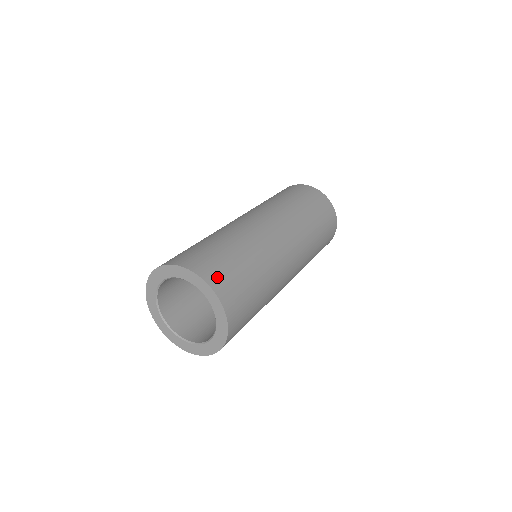
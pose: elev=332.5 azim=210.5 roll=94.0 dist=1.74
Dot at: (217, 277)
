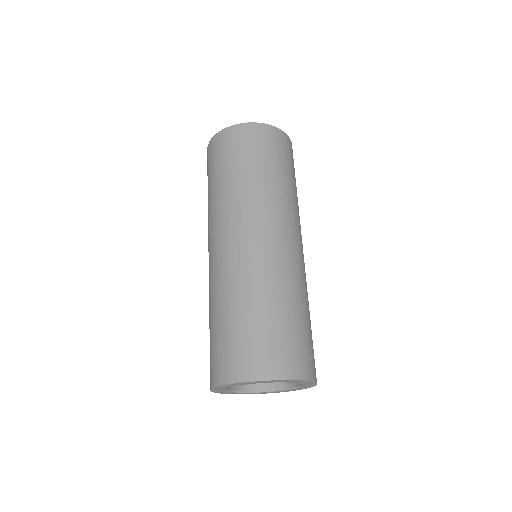
Dot at: (248, 365)
